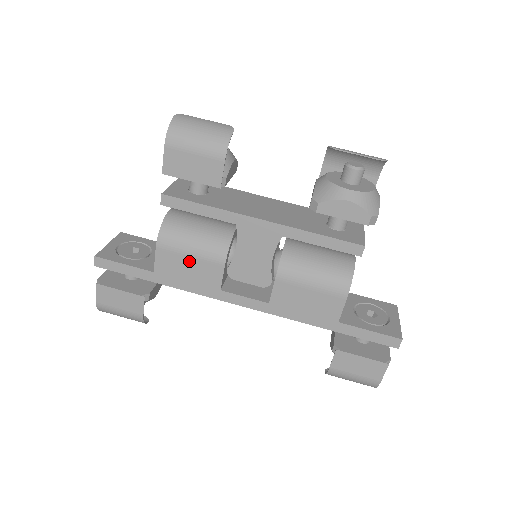
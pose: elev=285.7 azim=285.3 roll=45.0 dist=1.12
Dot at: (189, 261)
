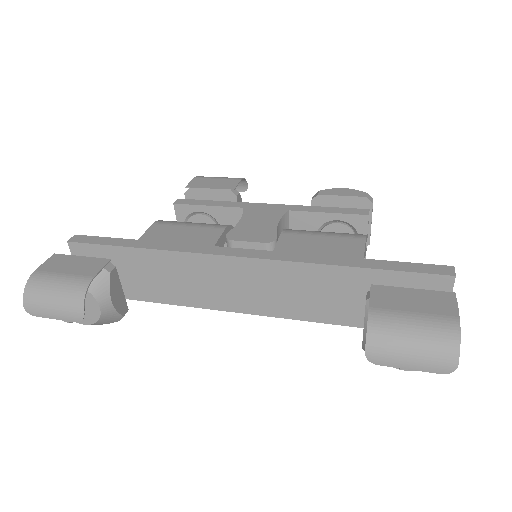
Dot at: (185, 229)
